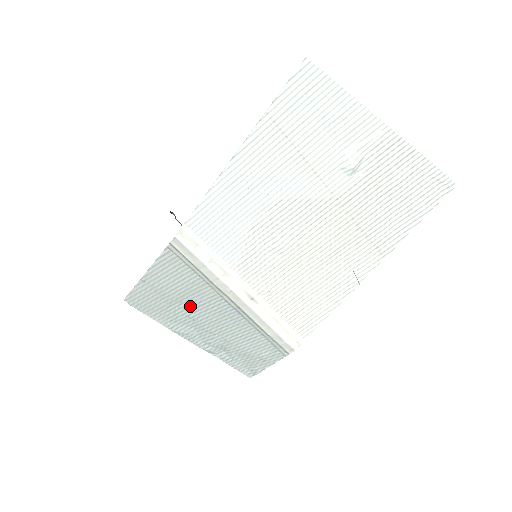
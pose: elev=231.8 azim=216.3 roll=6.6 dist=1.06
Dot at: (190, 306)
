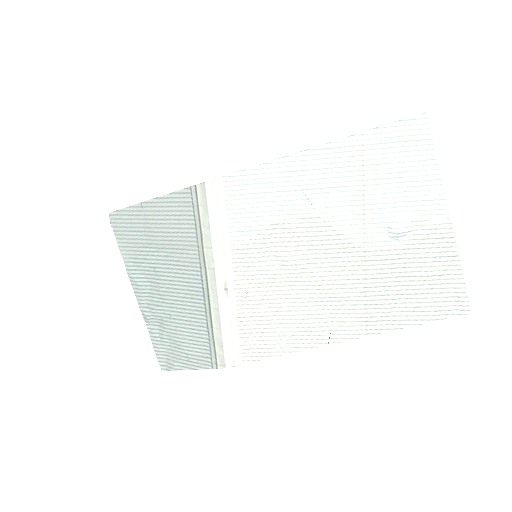
Dot at: (164, 259)
